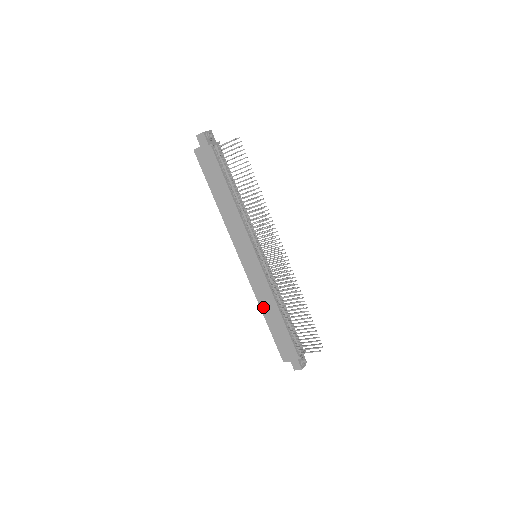
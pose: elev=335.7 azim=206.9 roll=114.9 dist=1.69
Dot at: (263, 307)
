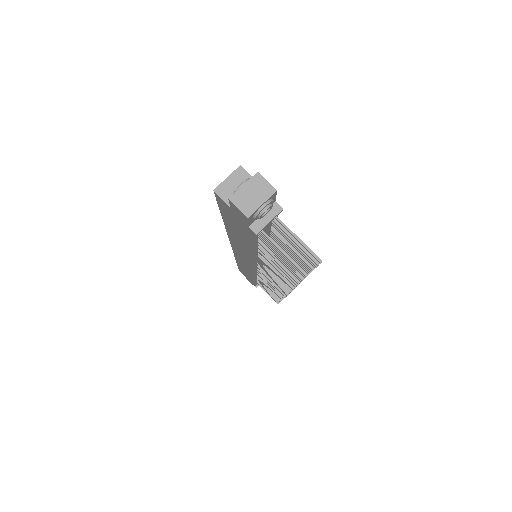
Dot at: occluded
